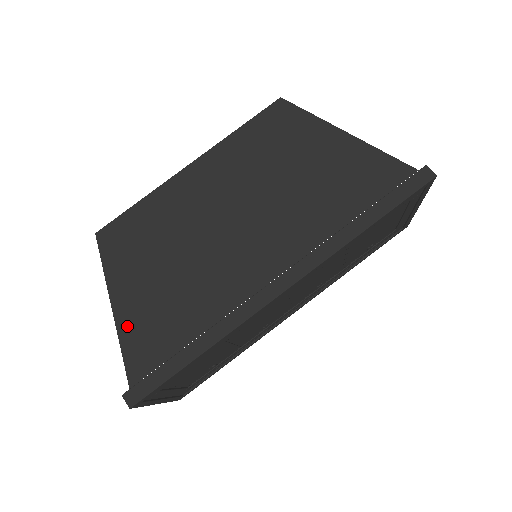
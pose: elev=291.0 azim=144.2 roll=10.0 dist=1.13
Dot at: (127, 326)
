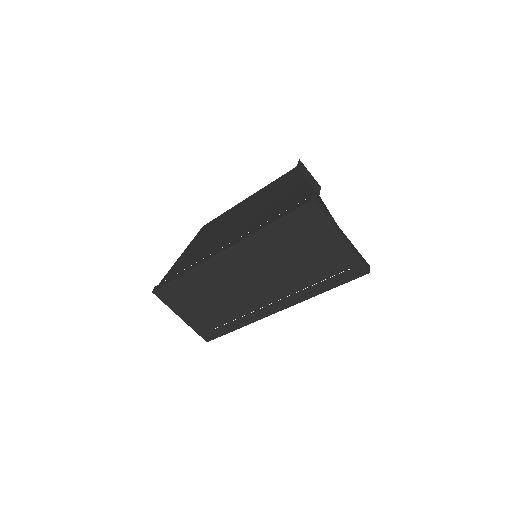
Dot at: (178, 261)
